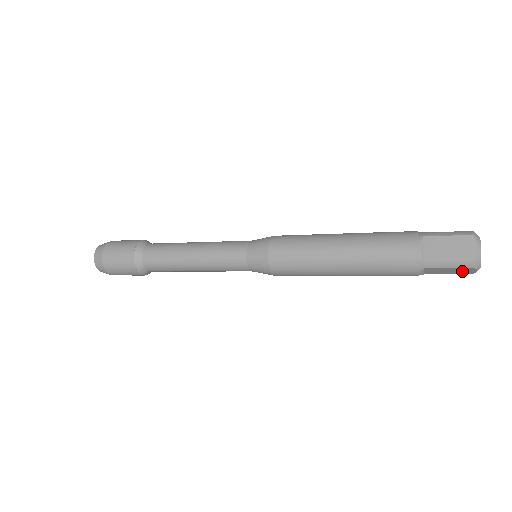
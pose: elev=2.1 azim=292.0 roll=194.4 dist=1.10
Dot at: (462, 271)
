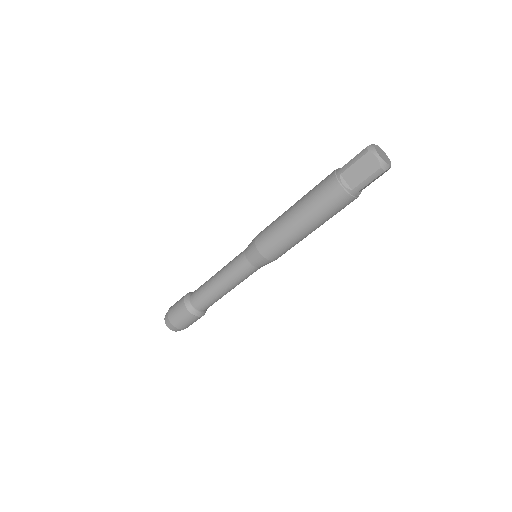
Dot at: (369, 166)
